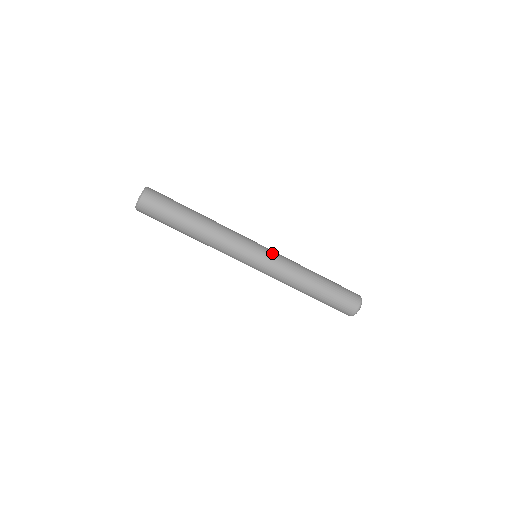
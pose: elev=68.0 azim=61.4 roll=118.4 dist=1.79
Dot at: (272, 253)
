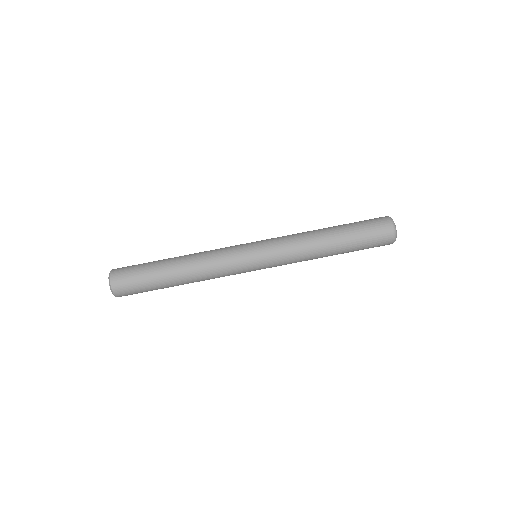
Dot at: occluded
